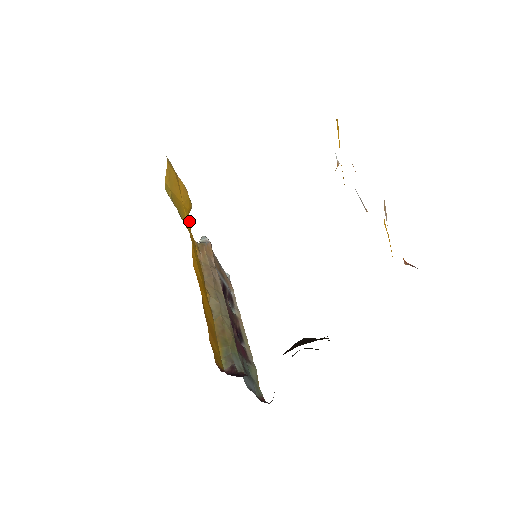
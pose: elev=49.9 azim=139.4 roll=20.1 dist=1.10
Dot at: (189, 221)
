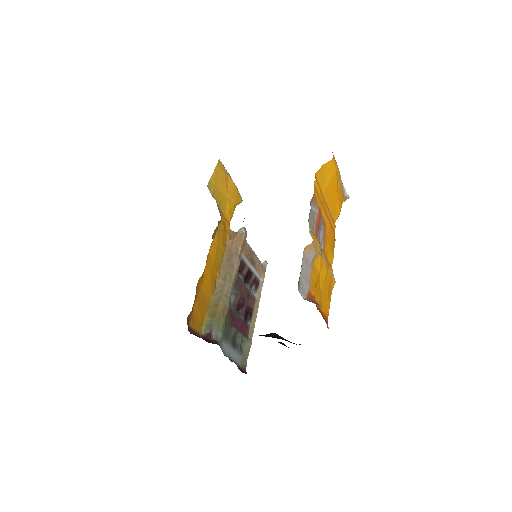
Dot at: (232, 212)
